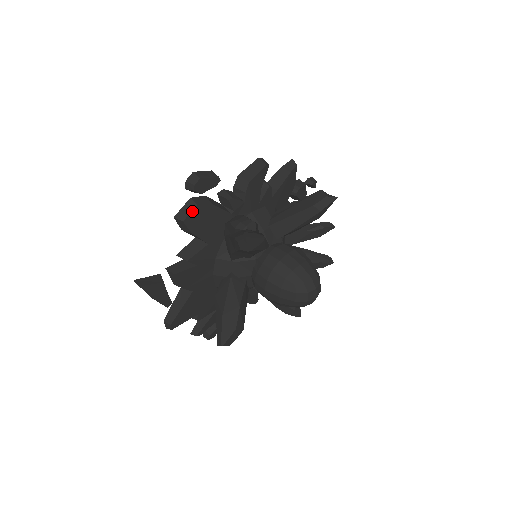
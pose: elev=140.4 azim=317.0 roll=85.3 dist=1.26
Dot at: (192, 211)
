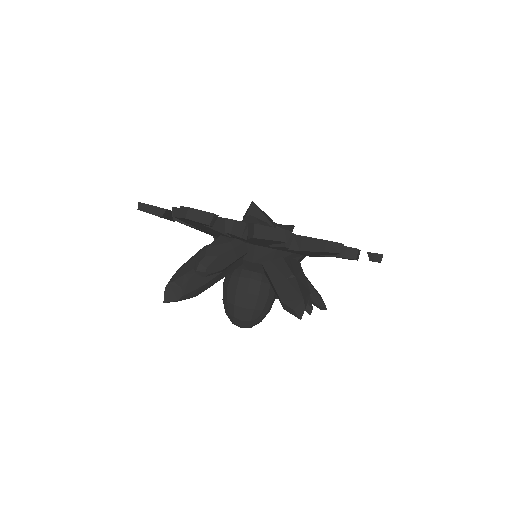
Dot at: occluded
